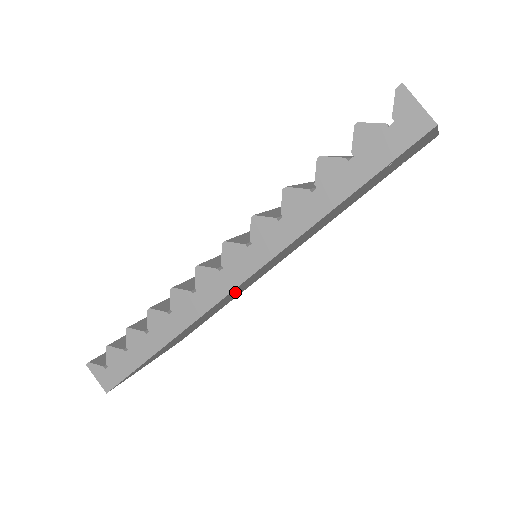
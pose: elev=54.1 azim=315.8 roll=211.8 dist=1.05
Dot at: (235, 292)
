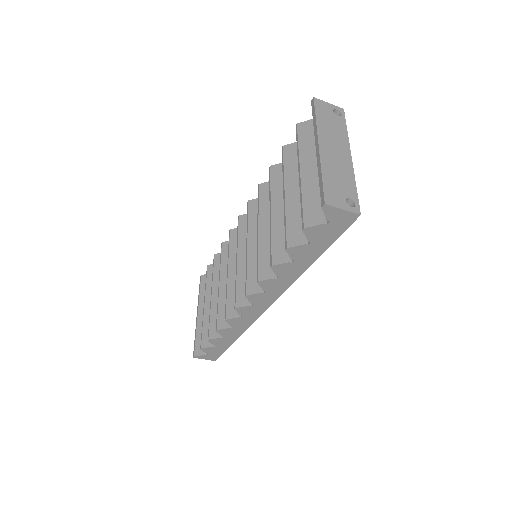
Dot at: occluded
